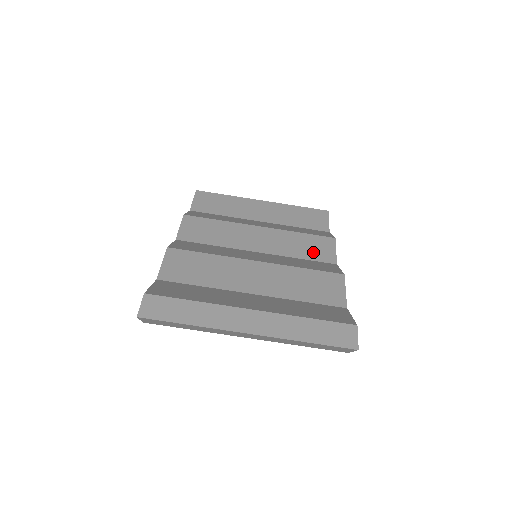
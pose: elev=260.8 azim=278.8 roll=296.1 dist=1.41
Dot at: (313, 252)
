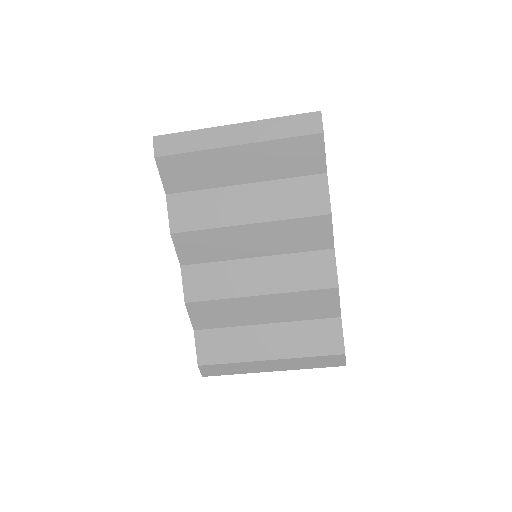
Dot at: (309, 241)
